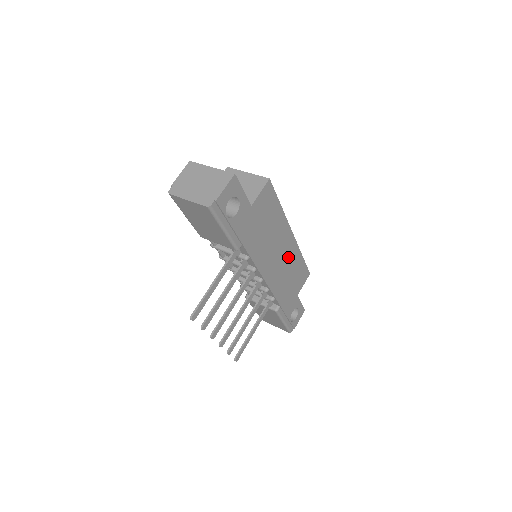
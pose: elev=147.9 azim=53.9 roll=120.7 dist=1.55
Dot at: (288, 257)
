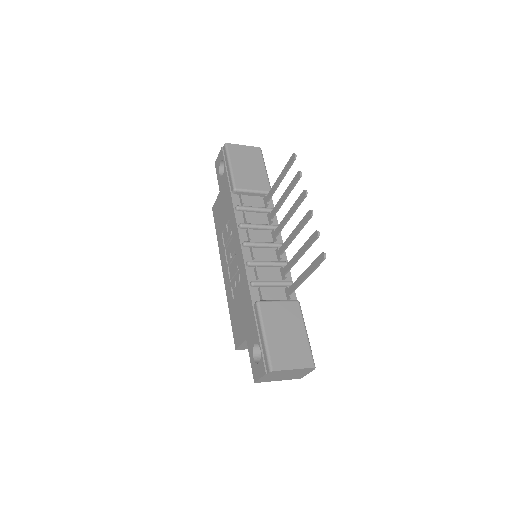
Dot at: occluded
